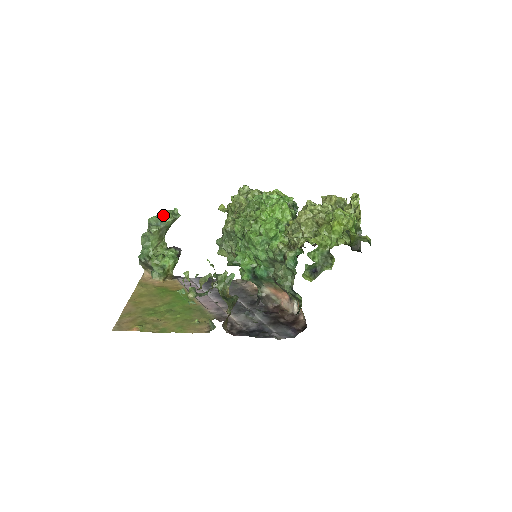
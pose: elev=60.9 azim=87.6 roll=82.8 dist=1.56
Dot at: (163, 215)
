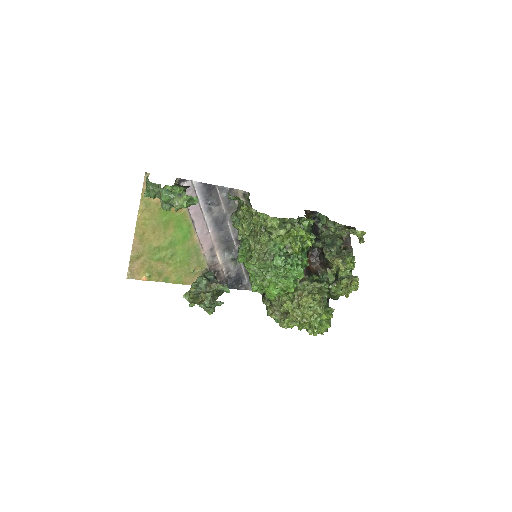
Dot at: (179, 208)
